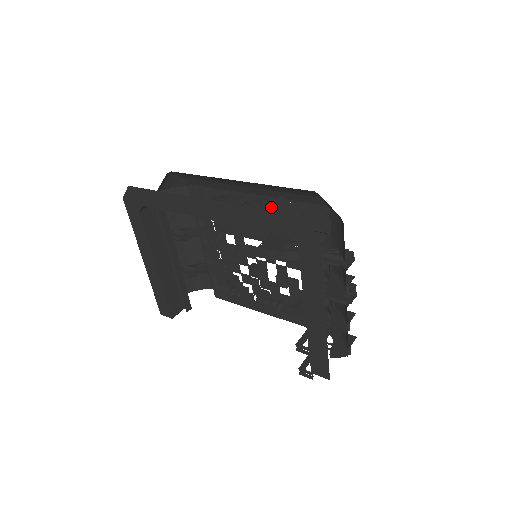
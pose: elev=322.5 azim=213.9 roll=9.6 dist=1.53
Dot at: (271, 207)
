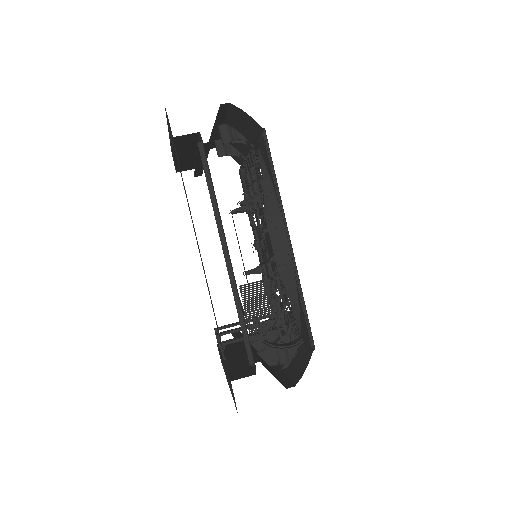
Dot at: (283, 283)
